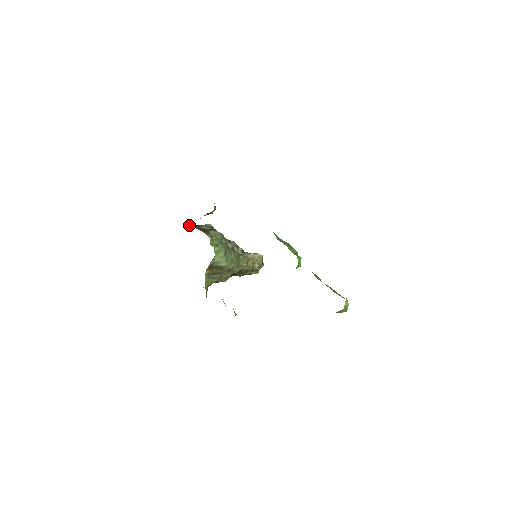
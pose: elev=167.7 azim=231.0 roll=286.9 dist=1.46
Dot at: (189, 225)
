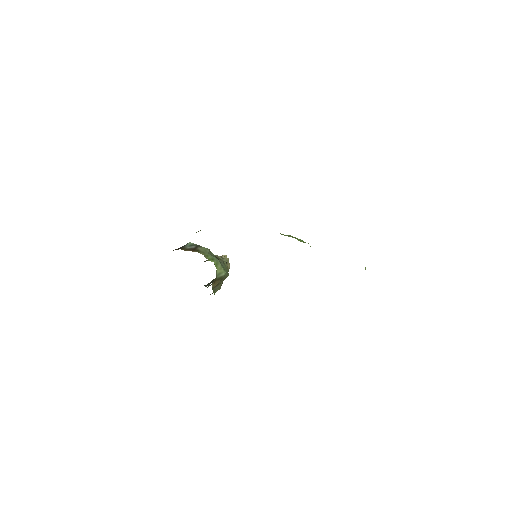
Dot at: occluded
